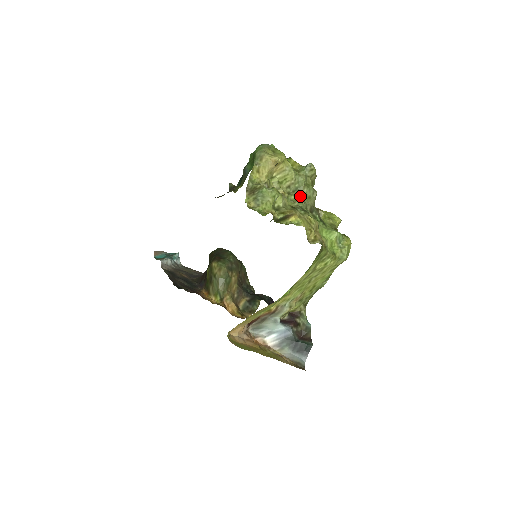
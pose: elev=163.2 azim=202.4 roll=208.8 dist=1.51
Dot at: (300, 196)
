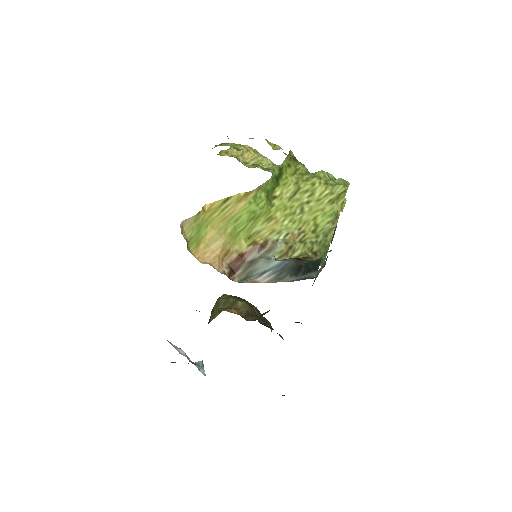
Dot at: occluded
